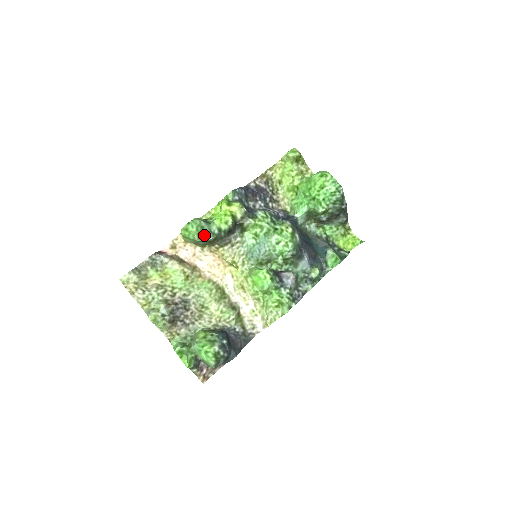
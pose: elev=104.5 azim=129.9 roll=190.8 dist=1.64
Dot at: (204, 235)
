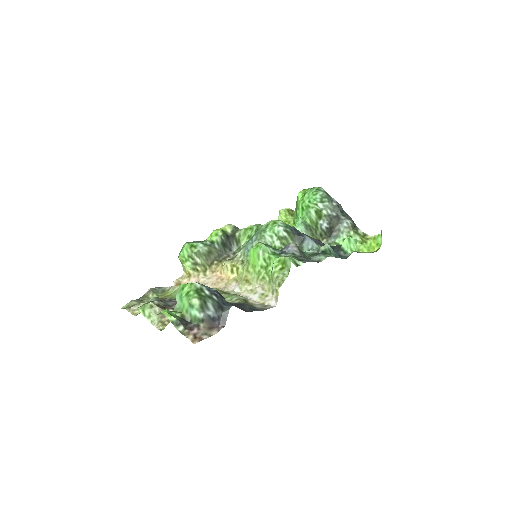
Dot at: (197, 247)
